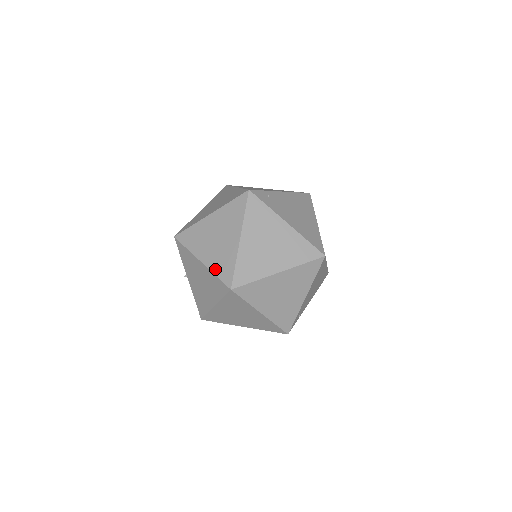
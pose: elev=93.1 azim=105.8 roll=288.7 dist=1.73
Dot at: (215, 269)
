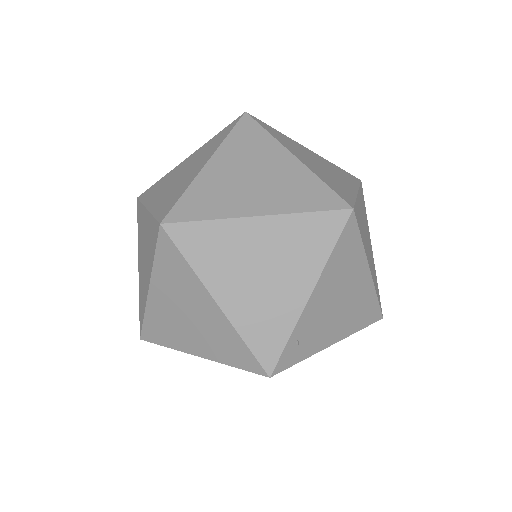
Dot at: occluded
